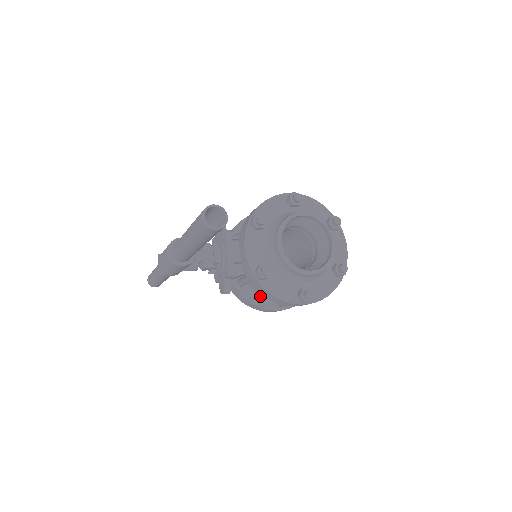
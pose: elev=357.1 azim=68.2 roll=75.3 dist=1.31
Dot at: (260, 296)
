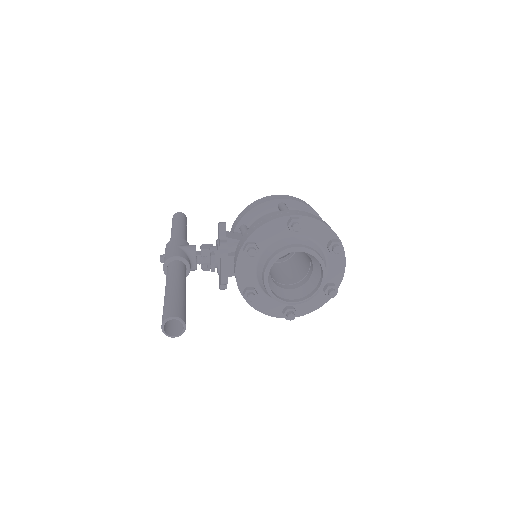
Dot at: occluded
